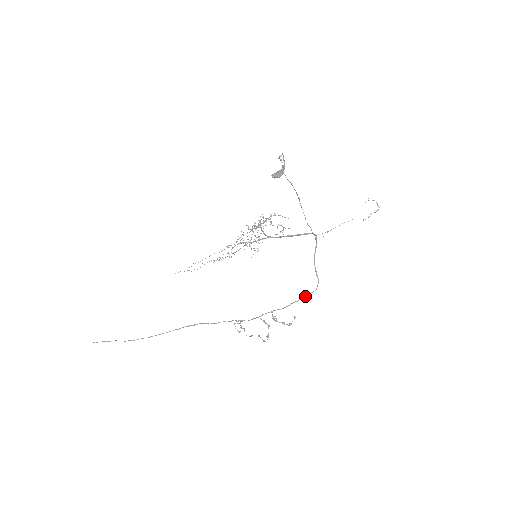
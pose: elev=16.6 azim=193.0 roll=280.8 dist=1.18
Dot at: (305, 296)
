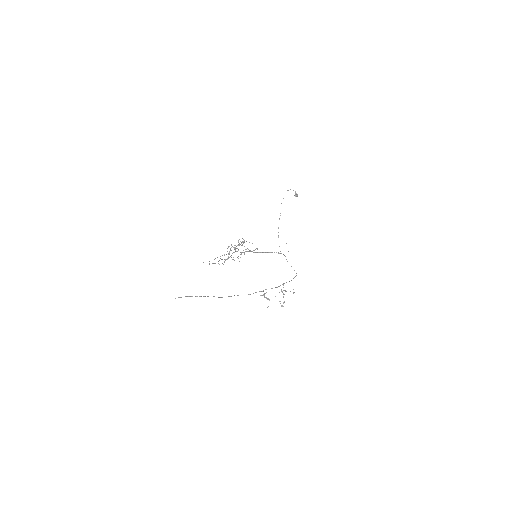
Dot at: occluded
